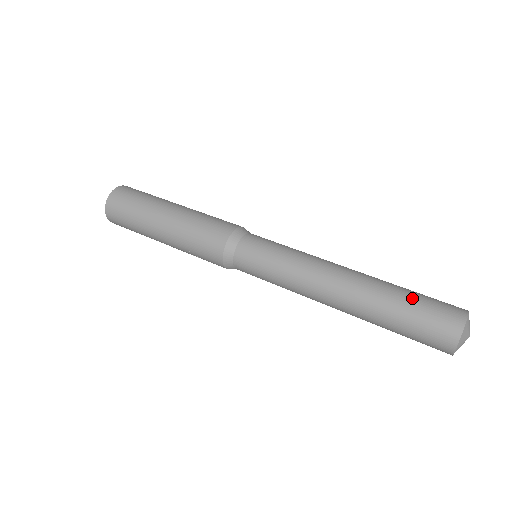
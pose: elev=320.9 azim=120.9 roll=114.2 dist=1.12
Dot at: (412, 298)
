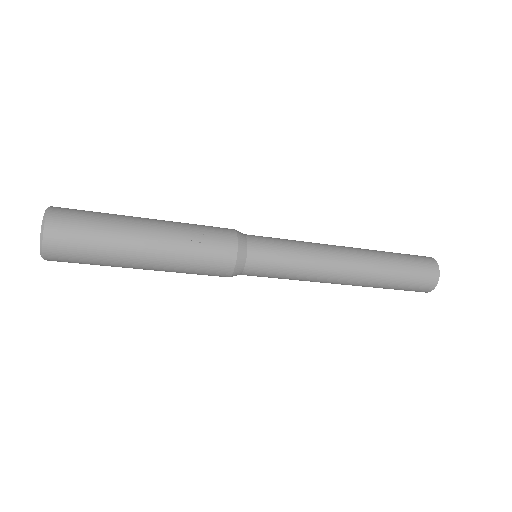
Dot at: occluded
